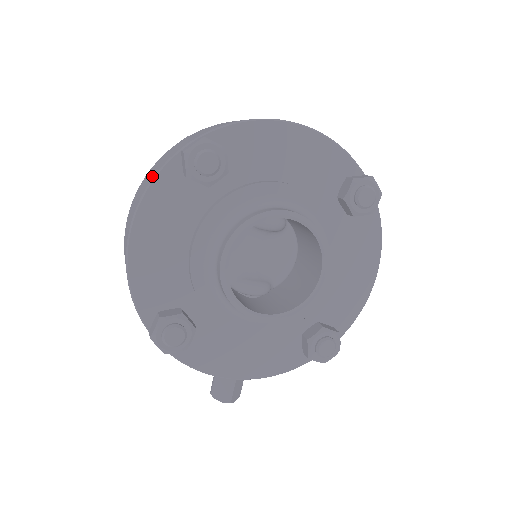
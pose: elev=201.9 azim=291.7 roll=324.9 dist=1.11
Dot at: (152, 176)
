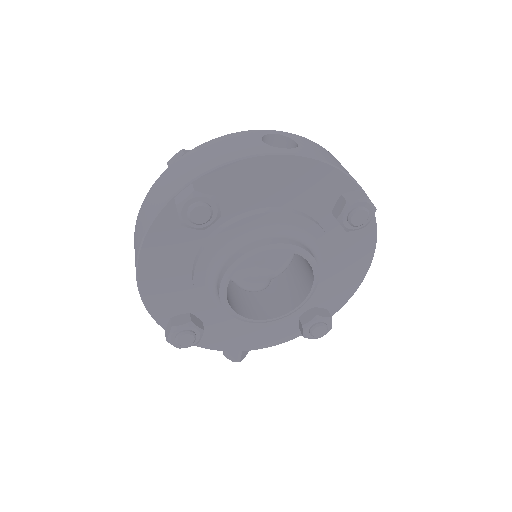
Dot at: (150, 216)
